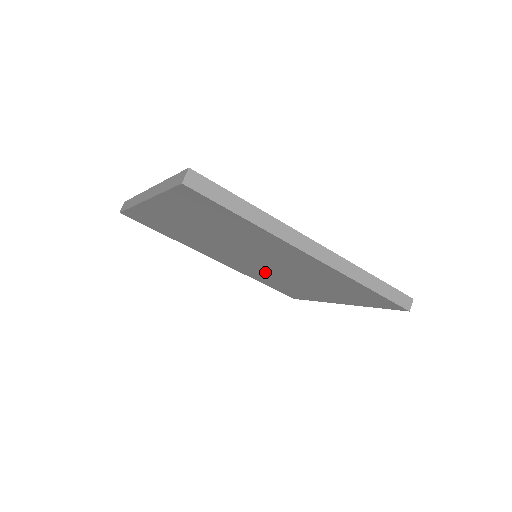
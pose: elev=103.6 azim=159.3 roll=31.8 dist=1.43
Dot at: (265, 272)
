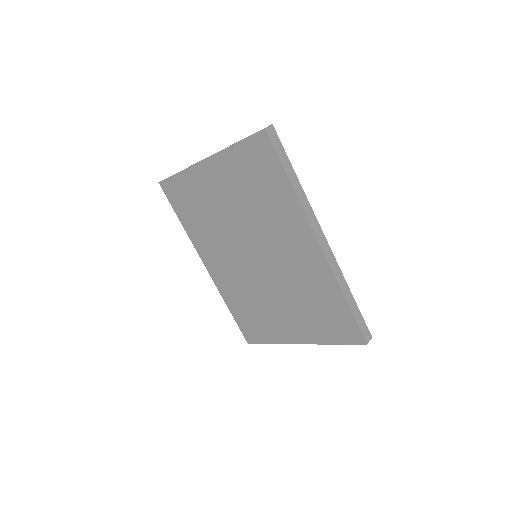
Dot at: (249, 285)
